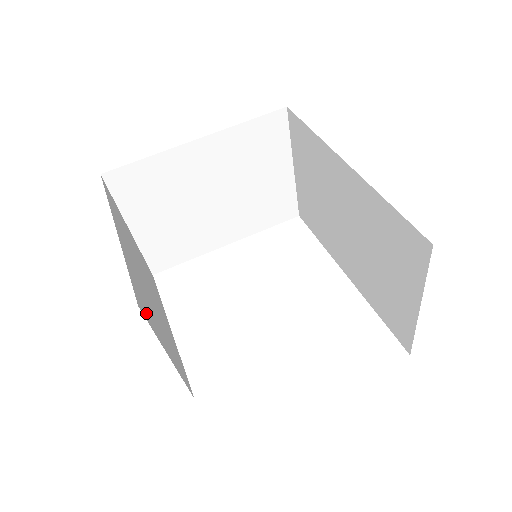
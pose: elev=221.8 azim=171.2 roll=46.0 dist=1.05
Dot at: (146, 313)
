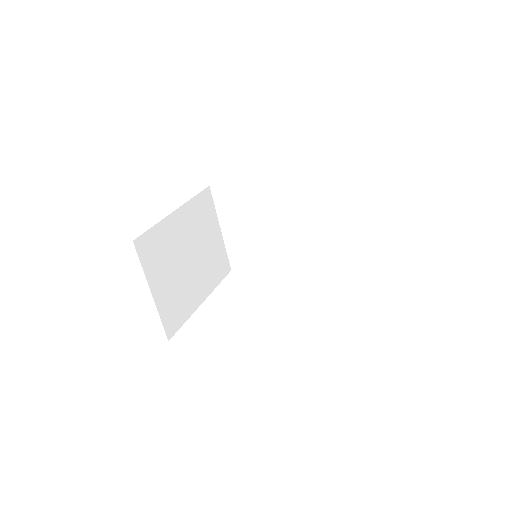
Dot at: occluded
